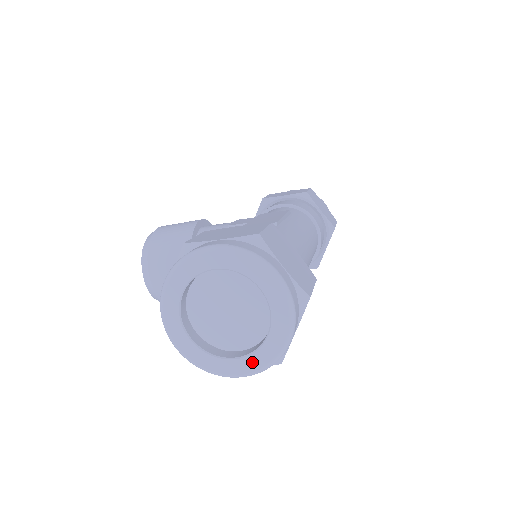
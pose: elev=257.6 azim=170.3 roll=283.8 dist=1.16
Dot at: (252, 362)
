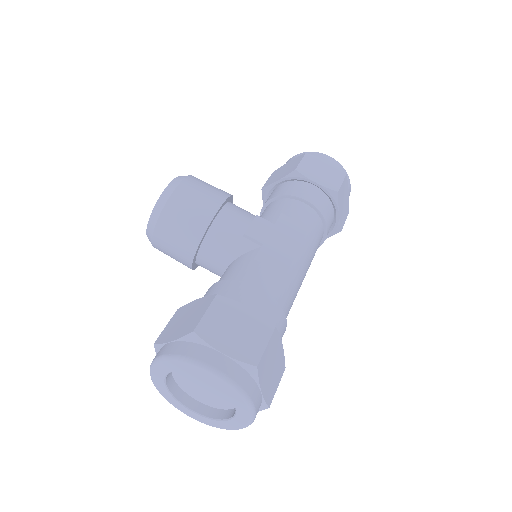
Dot at: (205, 420)
